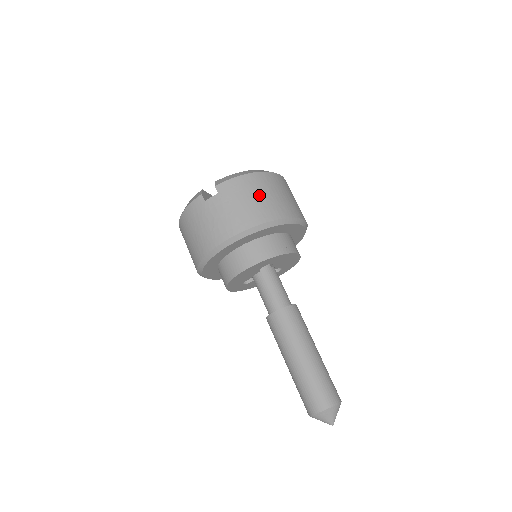
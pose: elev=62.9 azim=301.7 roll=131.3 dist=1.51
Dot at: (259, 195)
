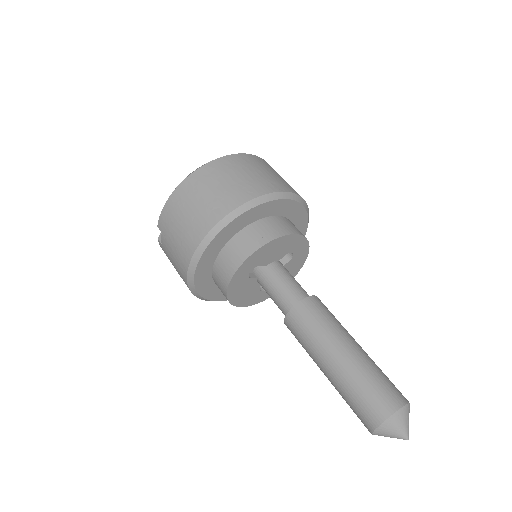
Dot at: (187, 212)
